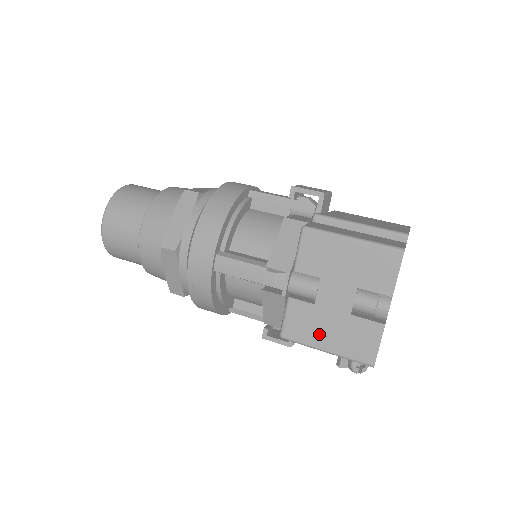
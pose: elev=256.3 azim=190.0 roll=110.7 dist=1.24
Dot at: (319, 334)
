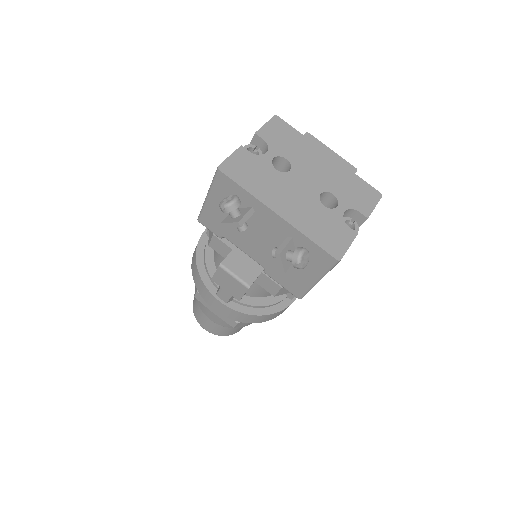
Dot at: occluded
